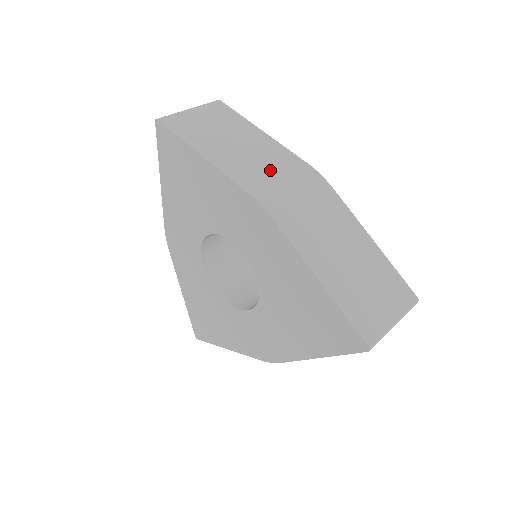
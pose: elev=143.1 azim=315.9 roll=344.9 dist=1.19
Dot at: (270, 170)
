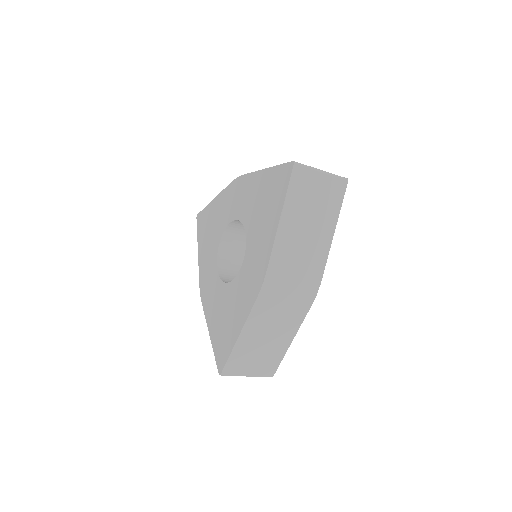
Dot at: occluded
